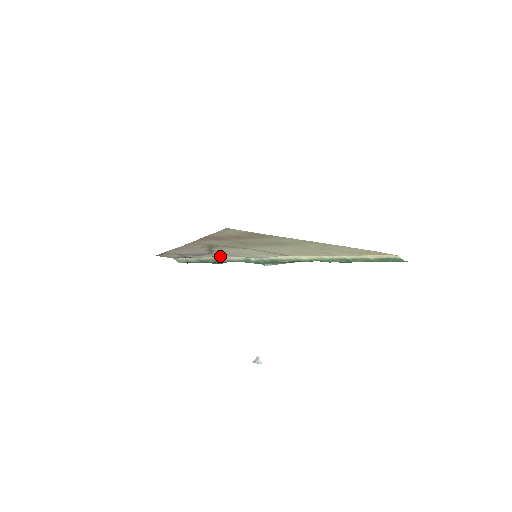
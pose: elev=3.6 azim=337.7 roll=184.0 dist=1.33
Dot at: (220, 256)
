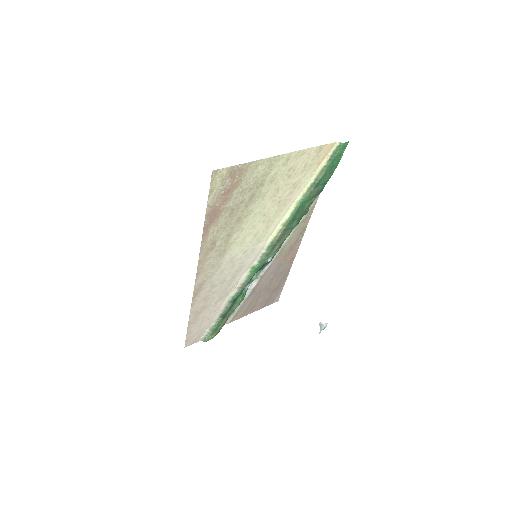
Dot at: (232, 286)
